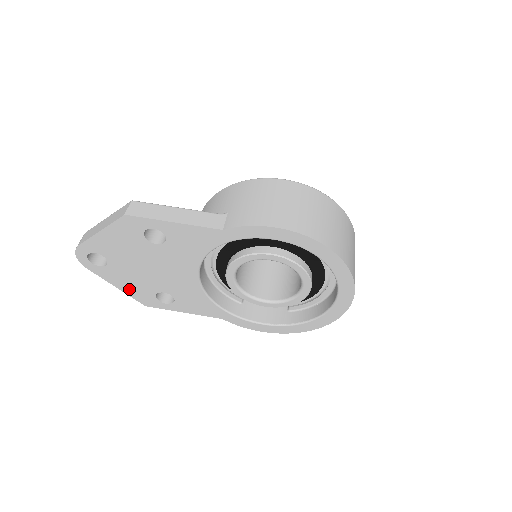
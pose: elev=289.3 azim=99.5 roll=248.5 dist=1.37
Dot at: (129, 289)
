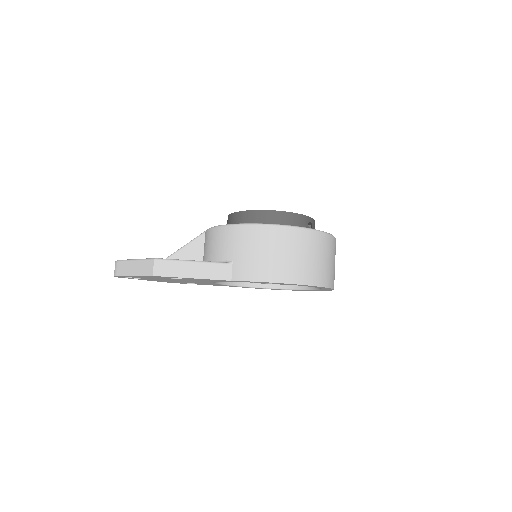
Dot at: occluded
